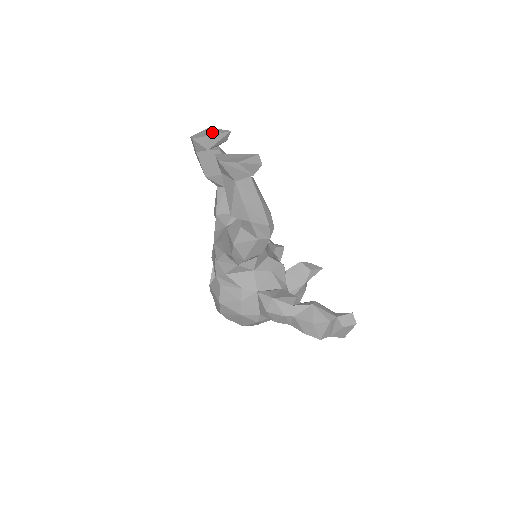
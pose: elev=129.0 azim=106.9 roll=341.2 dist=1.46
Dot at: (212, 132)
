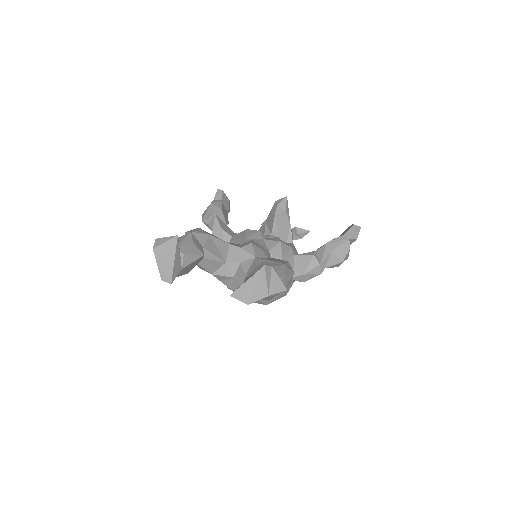
Dot at: (168, 255)
